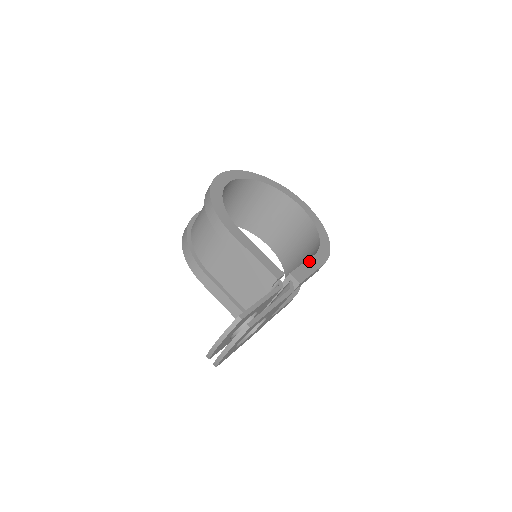
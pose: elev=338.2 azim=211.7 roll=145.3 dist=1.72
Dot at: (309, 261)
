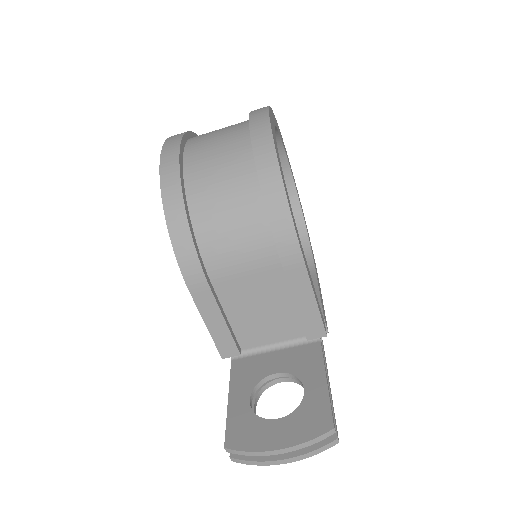
Dot at: (319, 287)
